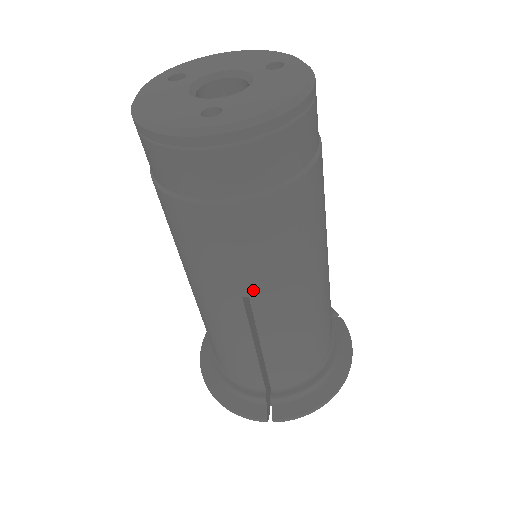
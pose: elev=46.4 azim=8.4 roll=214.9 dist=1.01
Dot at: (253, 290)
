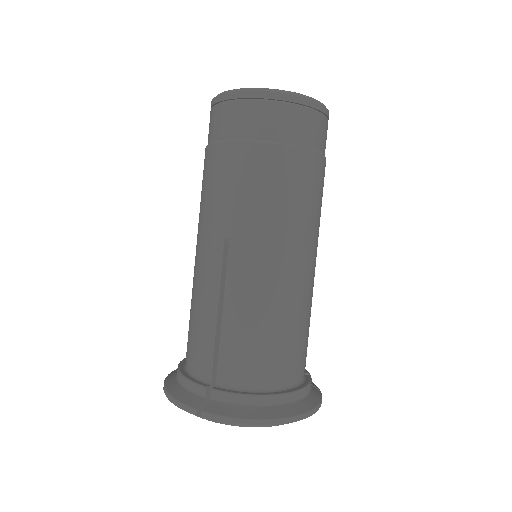
Dot at: (234, 231)
